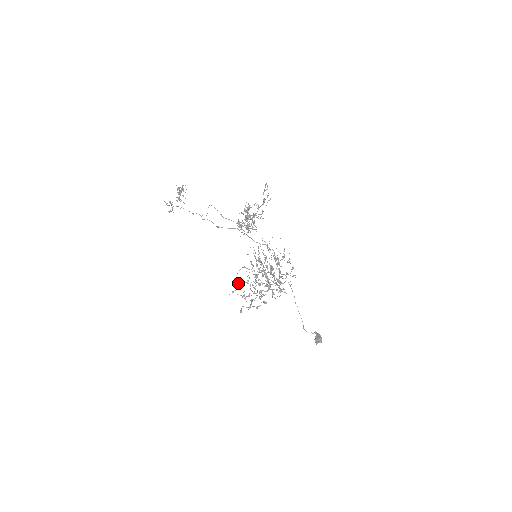
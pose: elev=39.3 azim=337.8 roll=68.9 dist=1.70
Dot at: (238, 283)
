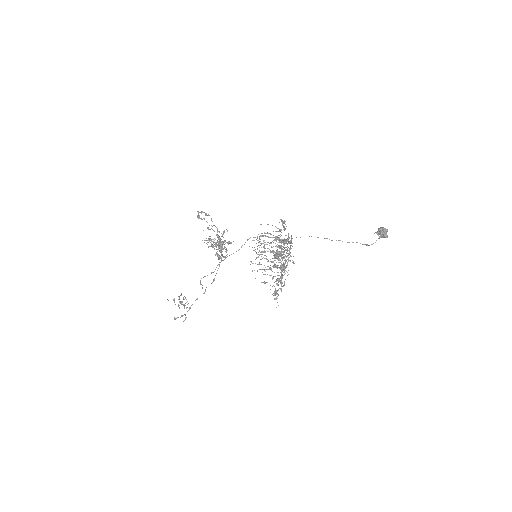
Dot at: (275, 290)
